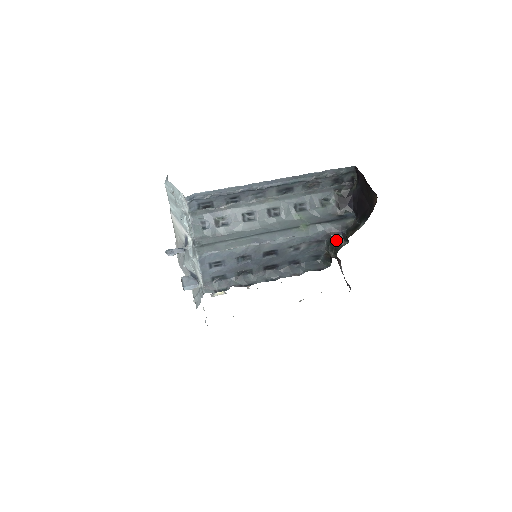
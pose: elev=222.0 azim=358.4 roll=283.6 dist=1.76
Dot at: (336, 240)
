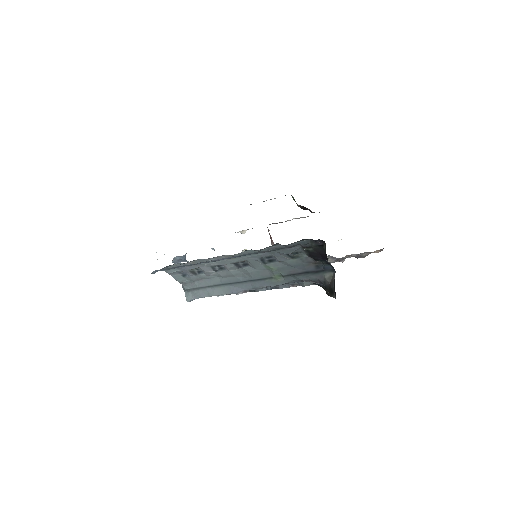
Dot at: (318, 285)
